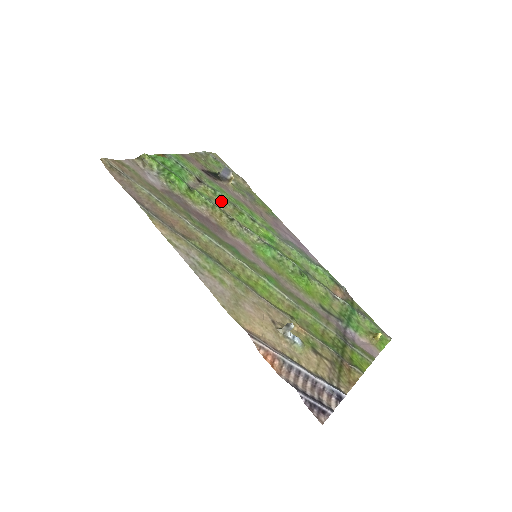
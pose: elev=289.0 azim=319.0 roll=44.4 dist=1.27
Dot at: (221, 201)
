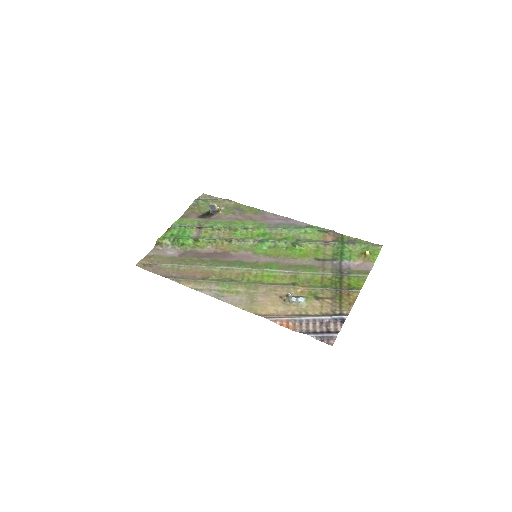
Dot at: (219, 231)
